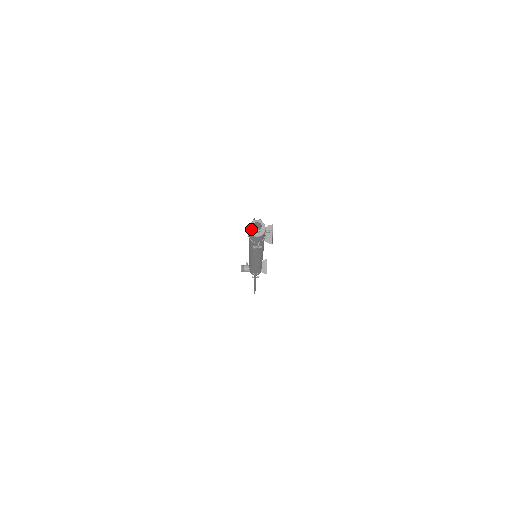
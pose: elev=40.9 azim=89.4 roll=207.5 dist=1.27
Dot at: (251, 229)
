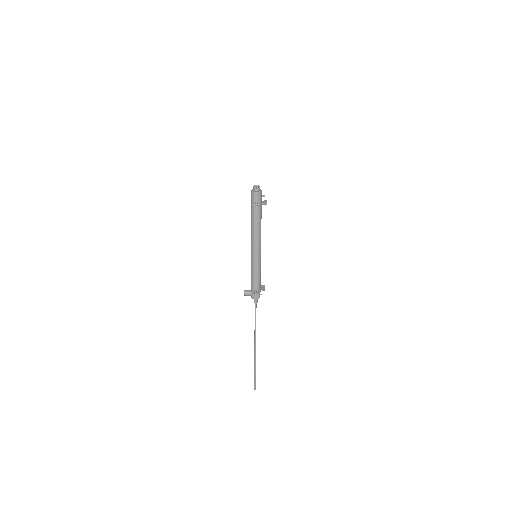
Dot at: (253, 190)
